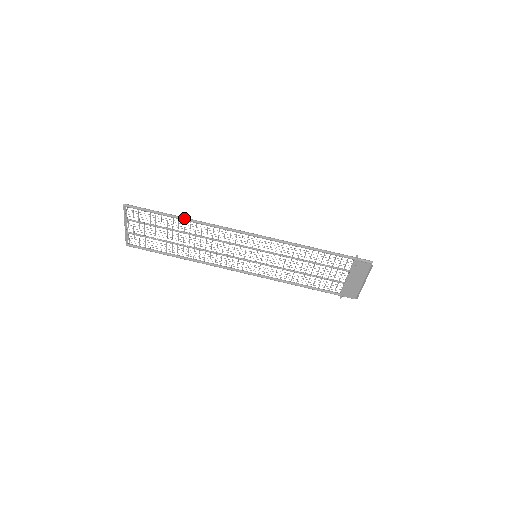
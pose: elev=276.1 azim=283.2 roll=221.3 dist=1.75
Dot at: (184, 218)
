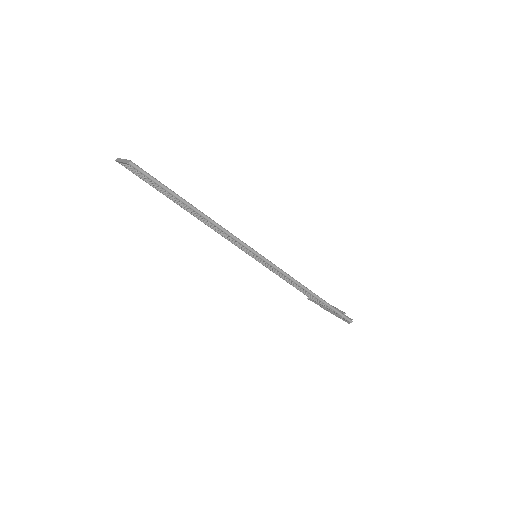
Dot at: (199, 213)
